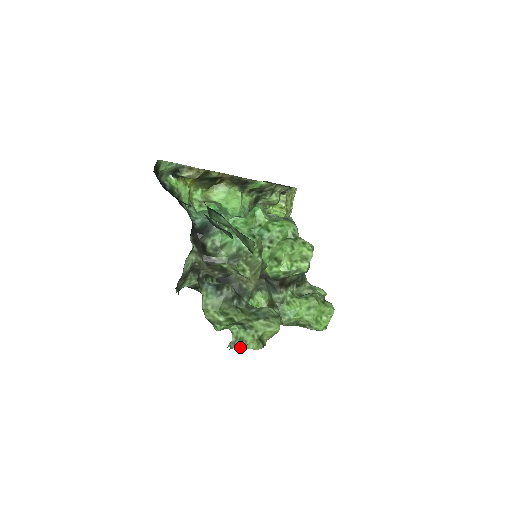
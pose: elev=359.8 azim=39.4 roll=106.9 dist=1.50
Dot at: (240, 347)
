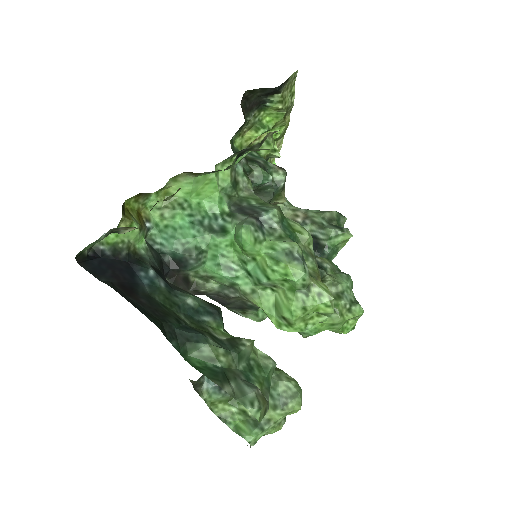
Dot at: occluded
